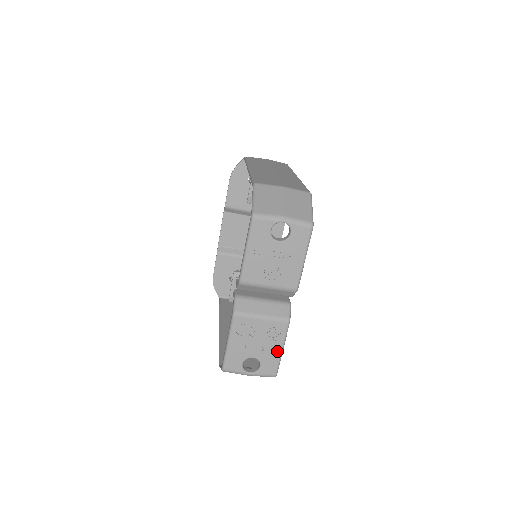
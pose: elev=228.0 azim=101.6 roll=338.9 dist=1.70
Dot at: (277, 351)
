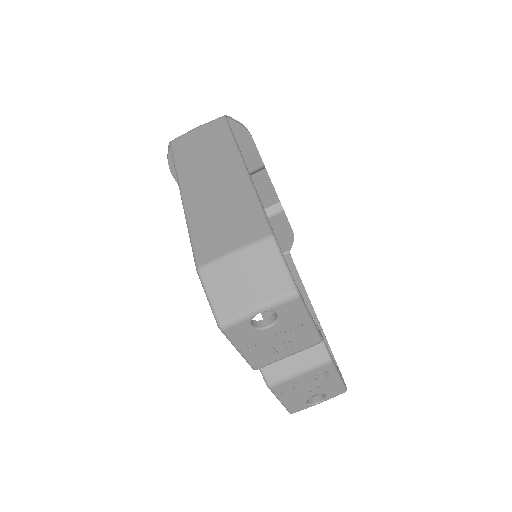
Dot at: (335, 381)
